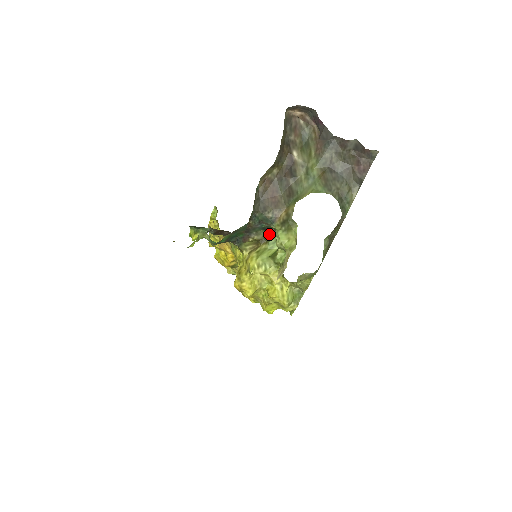
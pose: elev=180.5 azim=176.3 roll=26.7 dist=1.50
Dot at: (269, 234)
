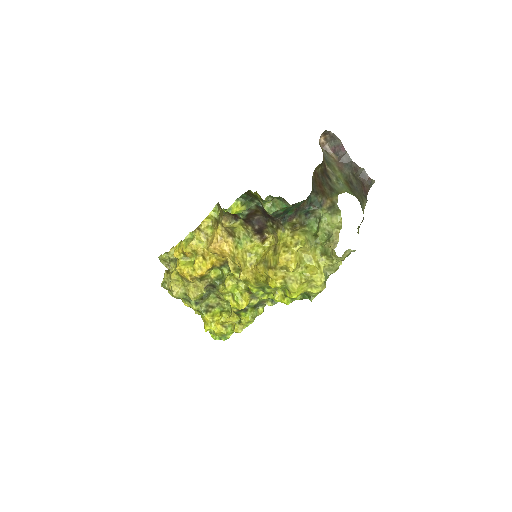
Dot at: (308, 220)
